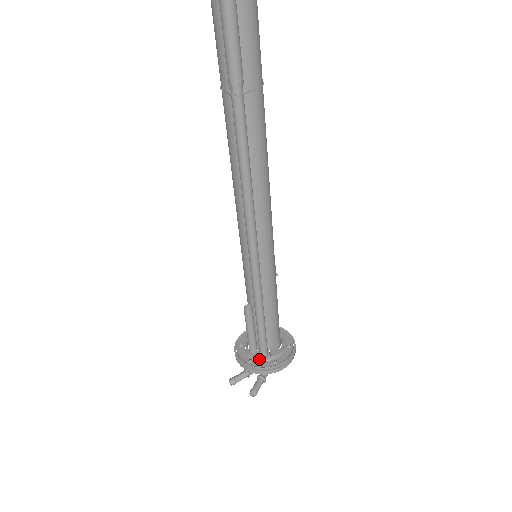
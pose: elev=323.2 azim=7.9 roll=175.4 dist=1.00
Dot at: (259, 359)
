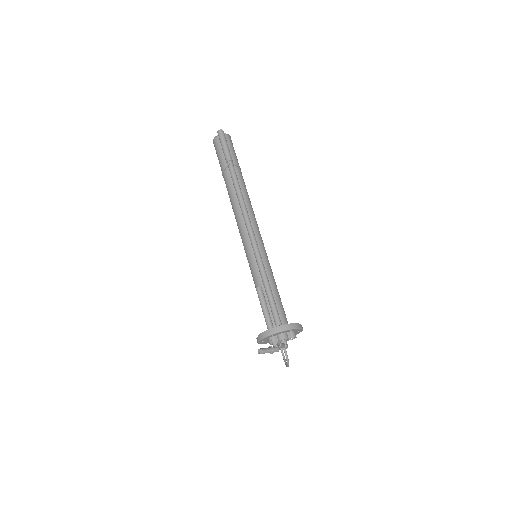
Dot at: occluded
